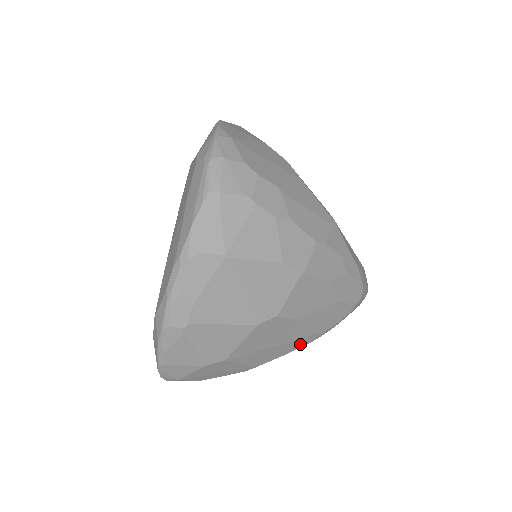
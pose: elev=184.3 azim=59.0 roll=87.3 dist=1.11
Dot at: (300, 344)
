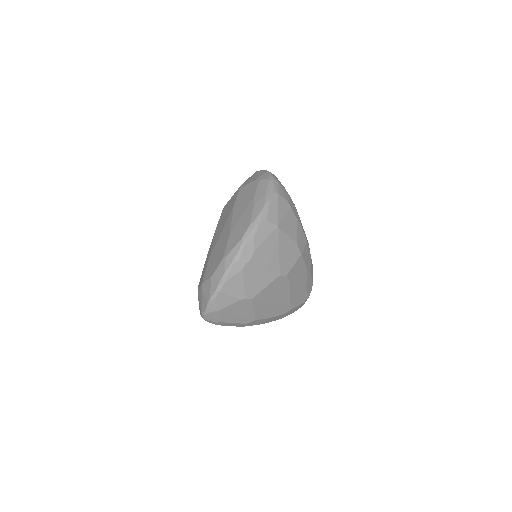
Dot at: (279, 312)
